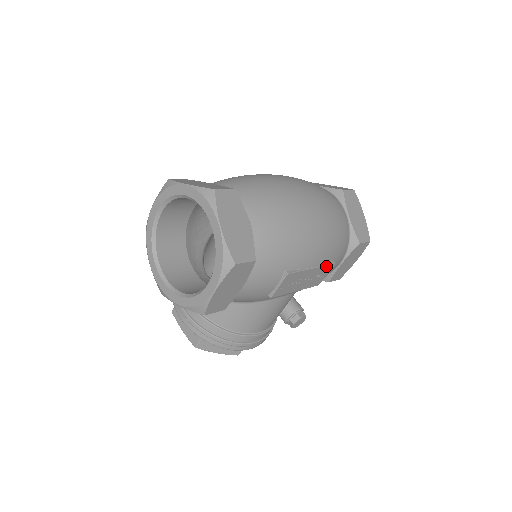
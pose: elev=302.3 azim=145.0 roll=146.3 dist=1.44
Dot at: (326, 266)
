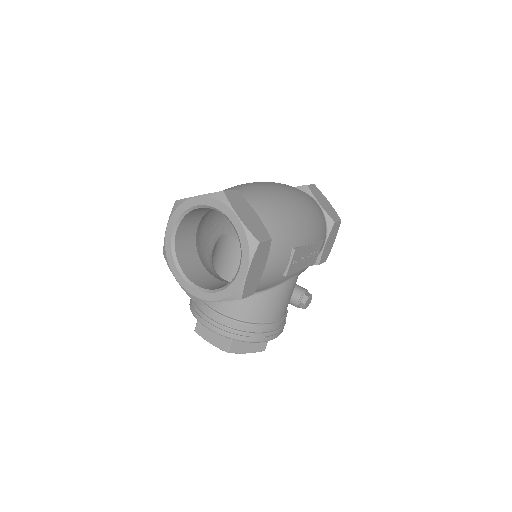
Dot at: (318, 242)
